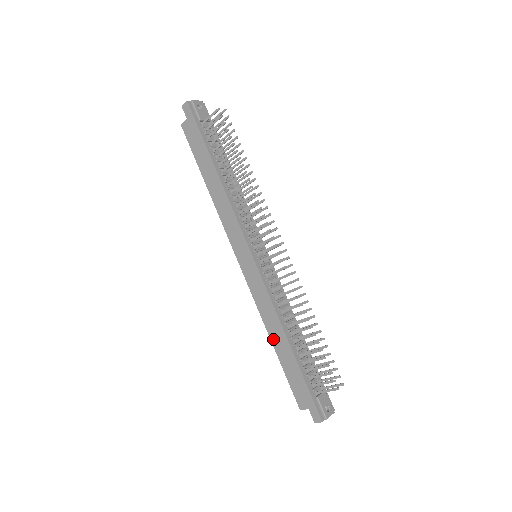
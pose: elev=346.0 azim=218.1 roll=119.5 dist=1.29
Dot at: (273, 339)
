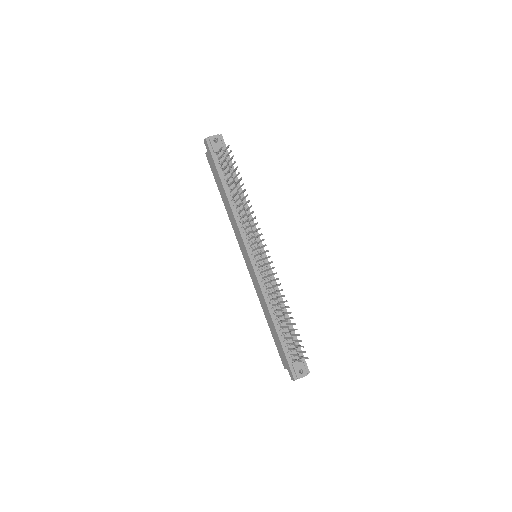
Dot at: (266, 317)
